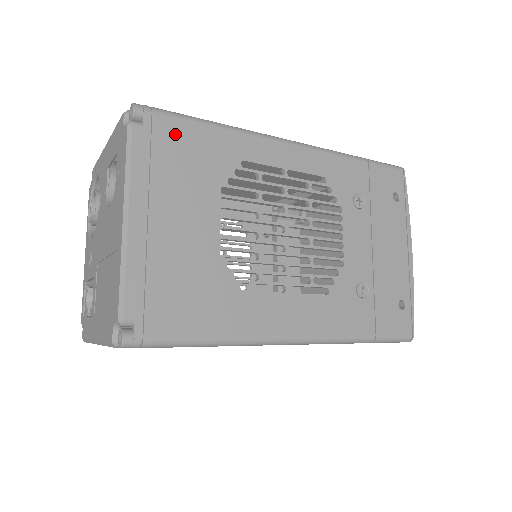
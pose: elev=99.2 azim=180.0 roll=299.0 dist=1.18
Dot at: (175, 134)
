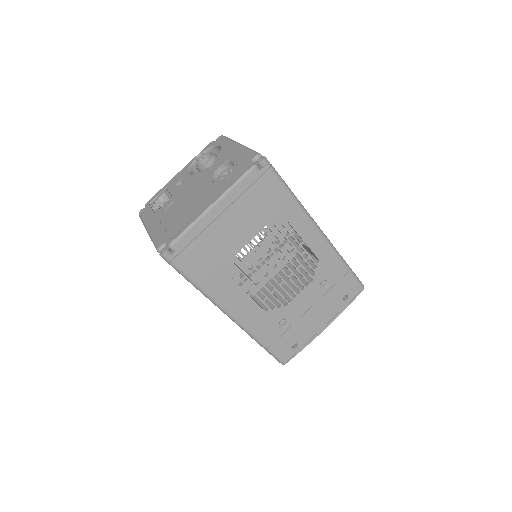
Dot at: (269, 186)
